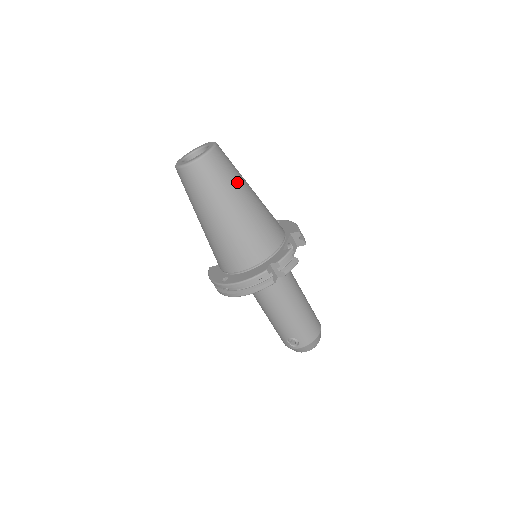
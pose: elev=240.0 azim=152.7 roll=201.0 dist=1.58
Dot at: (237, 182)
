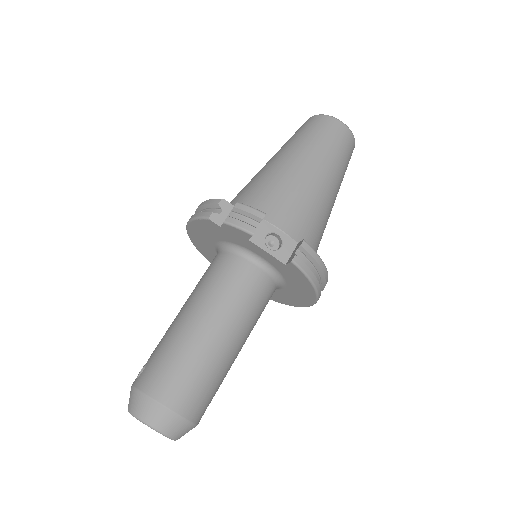
Dot at: (320, 151)
